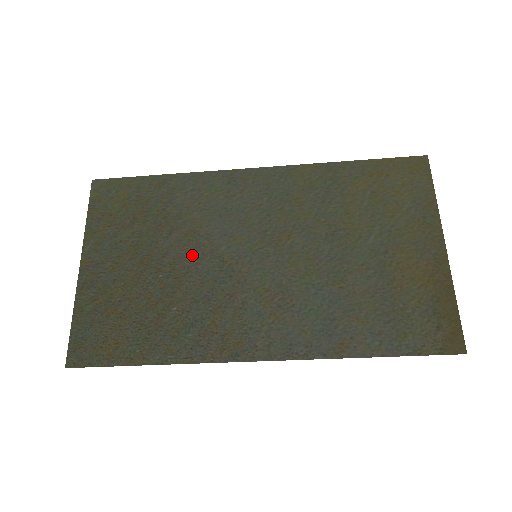
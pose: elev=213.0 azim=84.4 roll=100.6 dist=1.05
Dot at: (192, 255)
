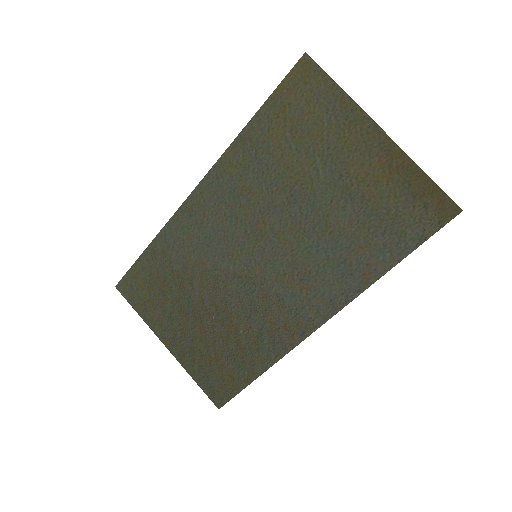
Dot at: (218, 288)
